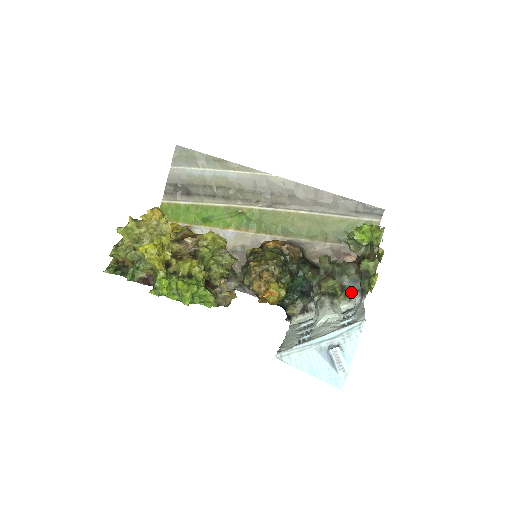
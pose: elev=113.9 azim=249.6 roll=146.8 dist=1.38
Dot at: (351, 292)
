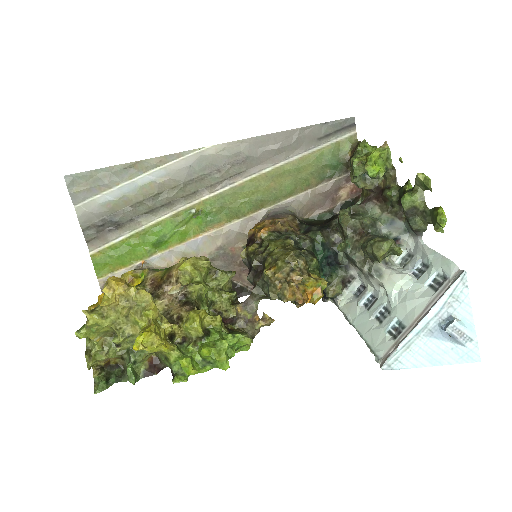
Dot at: (398, 238)
